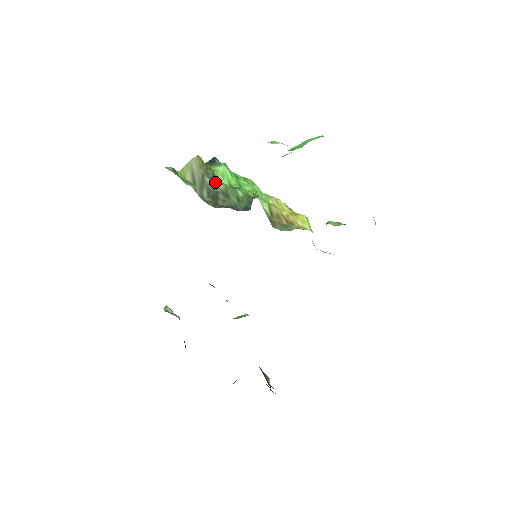
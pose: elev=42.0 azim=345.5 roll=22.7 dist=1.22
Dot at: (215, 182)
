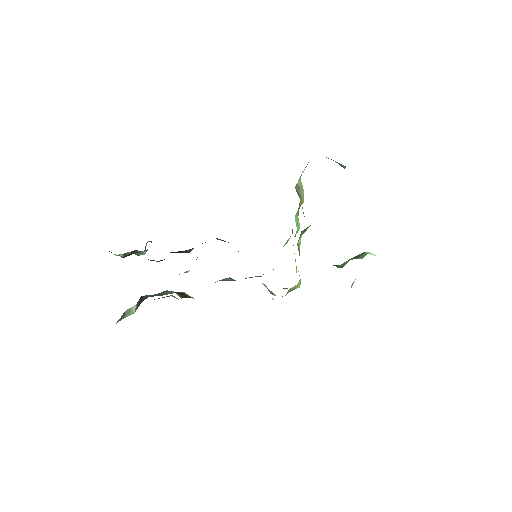
Dot at: occluded
